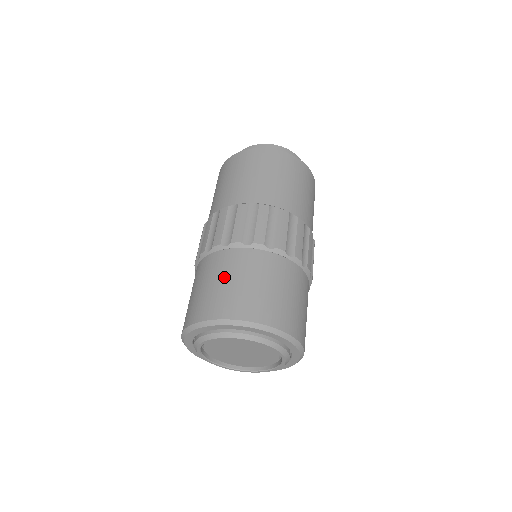
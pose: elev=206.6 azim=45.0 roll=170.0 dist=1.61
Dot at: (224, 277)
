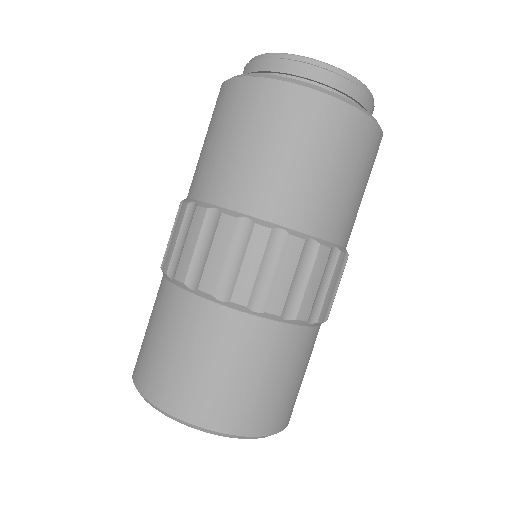
Dot at: (210, 357)
